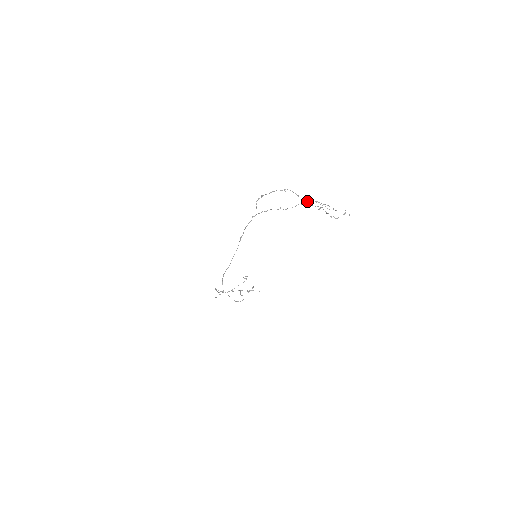
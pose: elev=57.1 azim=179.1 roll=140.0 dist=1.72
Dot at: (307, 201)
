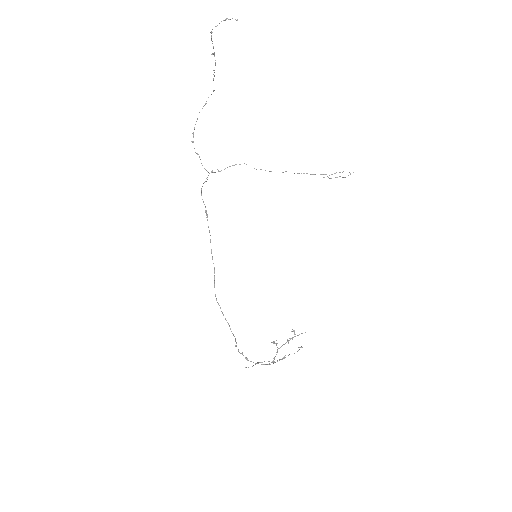
Dot at: (214, 76)
